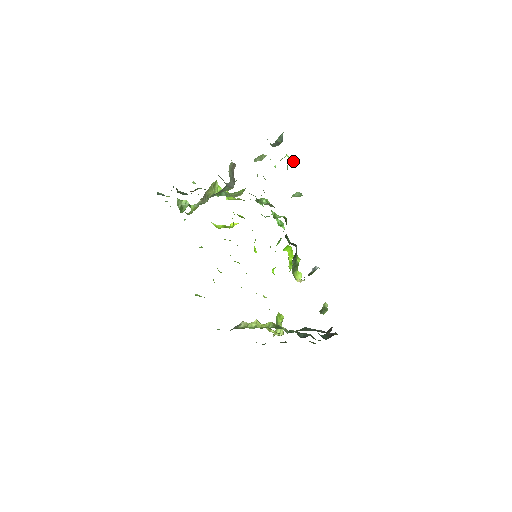
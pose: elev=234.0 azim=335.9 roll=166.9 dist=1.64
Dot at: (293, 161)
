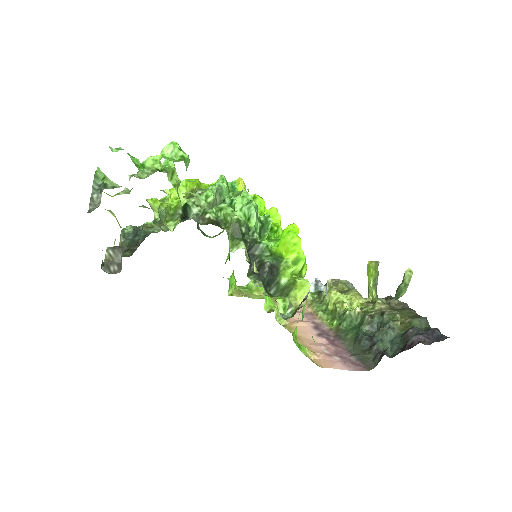
Dot at: (159, 166)
